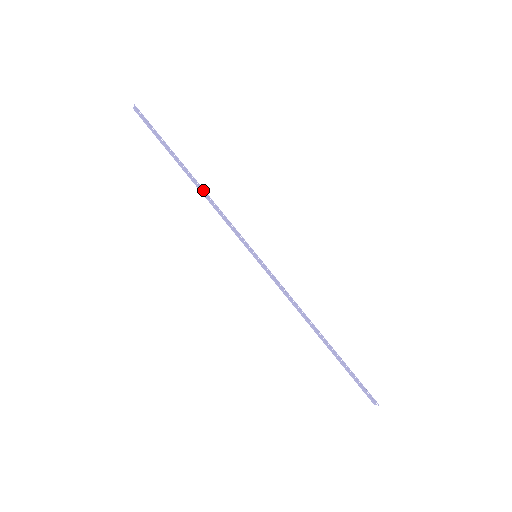
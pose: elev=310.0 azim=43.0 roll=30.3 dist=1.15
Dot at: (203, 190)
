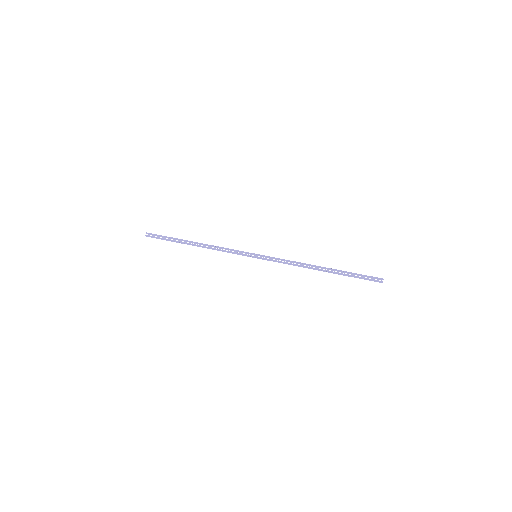
Dot at: (206, 244)
